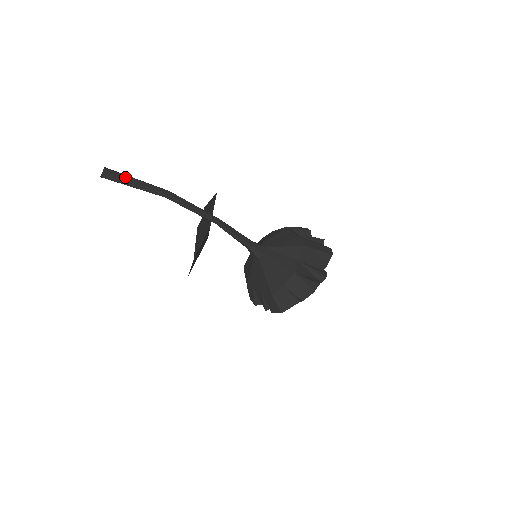
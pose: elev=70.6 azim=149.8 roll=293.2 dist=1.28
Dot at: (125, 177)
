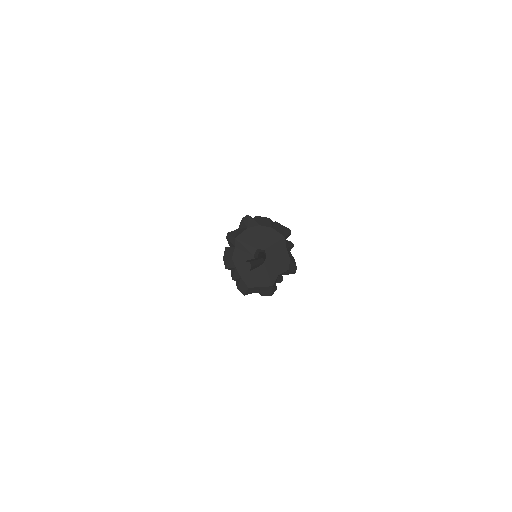
Dot at: (255, 267)
